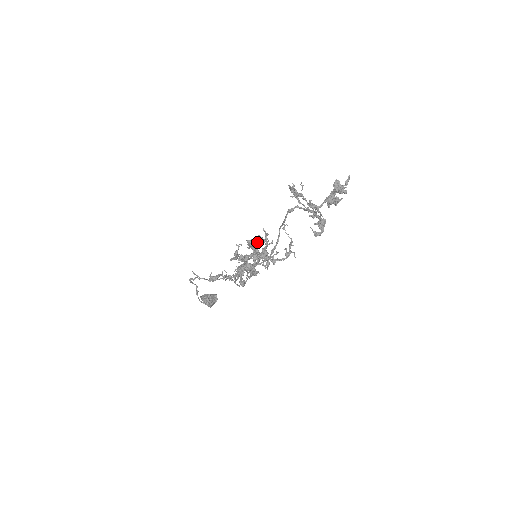
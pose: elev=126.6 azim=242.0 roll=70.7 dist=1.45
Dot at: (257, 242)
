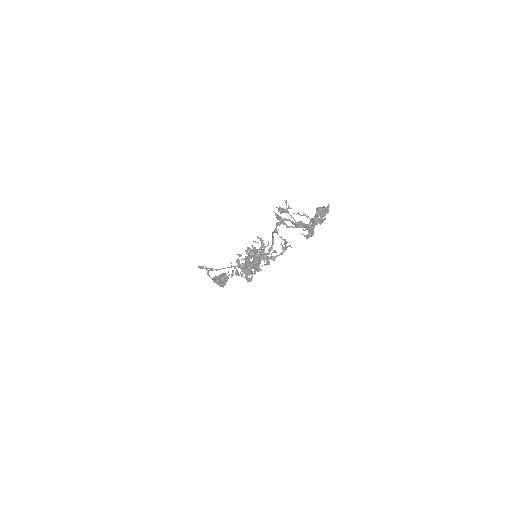
Dot at: occluded
